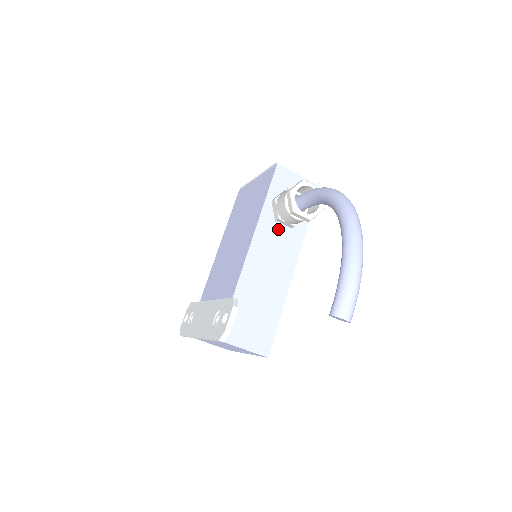
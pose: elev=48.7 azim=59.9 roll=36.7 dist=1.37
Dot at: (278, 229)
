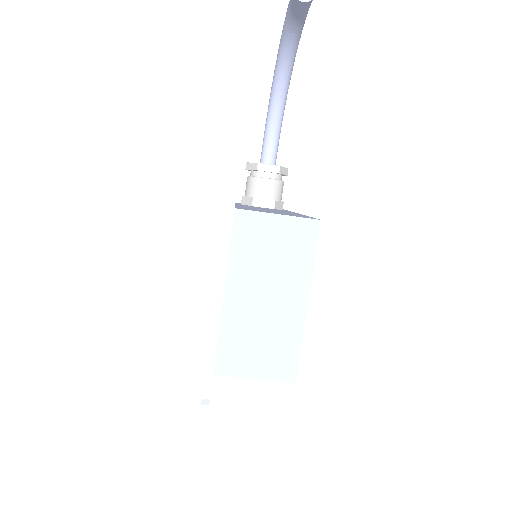
Dot at: occluded
